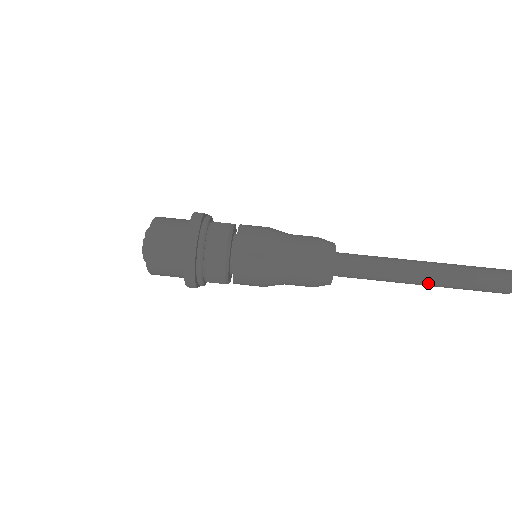
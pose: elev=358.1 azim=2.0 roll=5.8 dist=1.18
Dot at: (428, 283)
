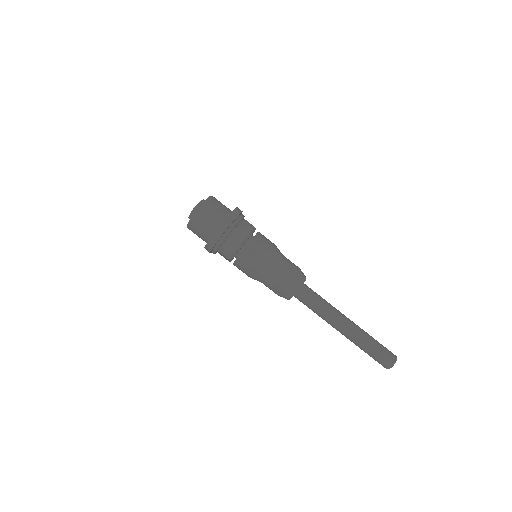
Dot at: (346, 334)
